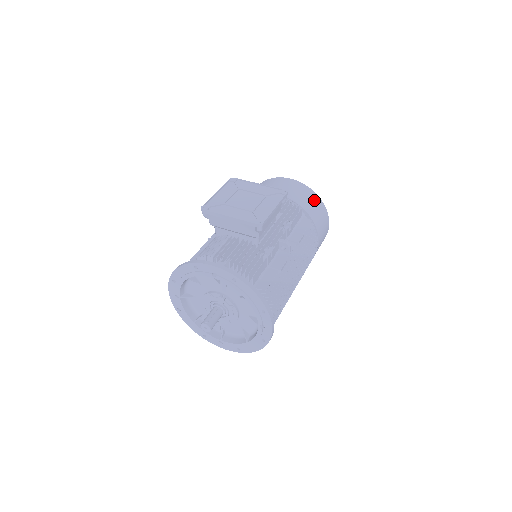
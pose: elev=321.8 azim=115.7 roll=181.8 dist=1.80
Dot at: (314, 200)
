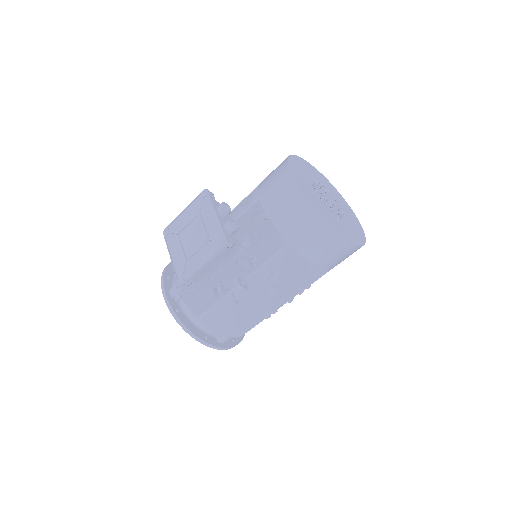
Dot at: (310, 224)
